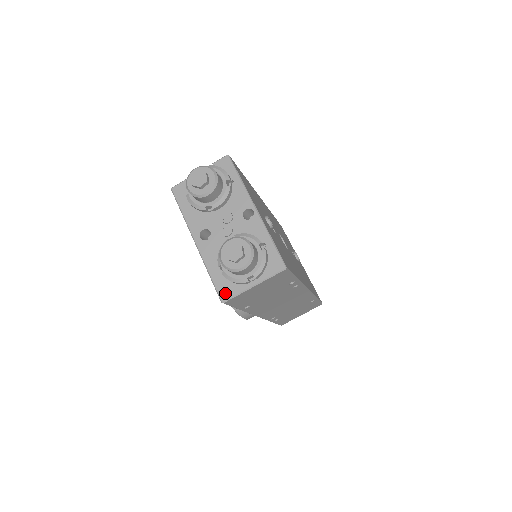
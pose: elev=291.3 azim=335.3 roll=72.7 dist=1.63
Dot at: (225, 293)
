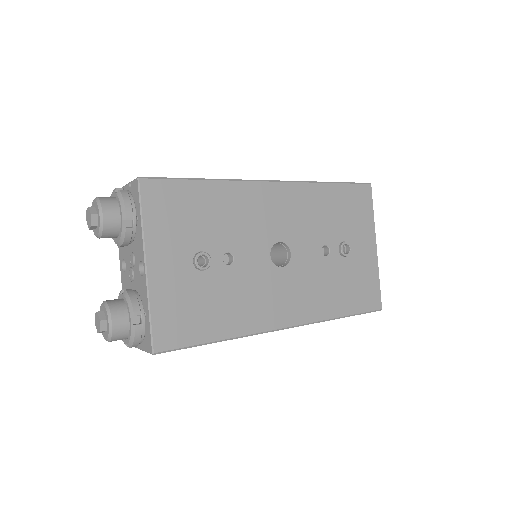
Dot at: occluded
